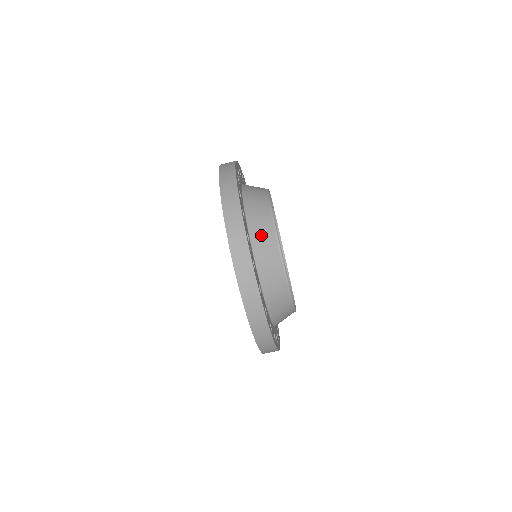
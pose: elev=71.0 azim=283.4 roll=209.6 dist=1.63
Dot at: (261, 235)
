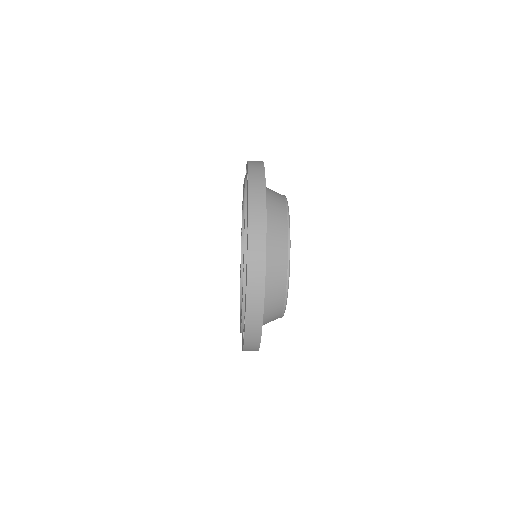
Dot at: (270, 317)
